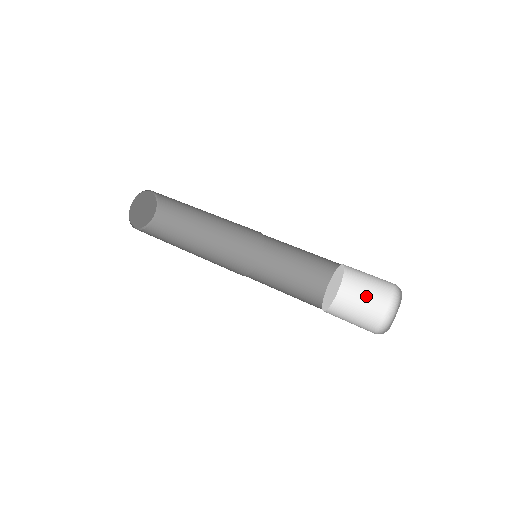
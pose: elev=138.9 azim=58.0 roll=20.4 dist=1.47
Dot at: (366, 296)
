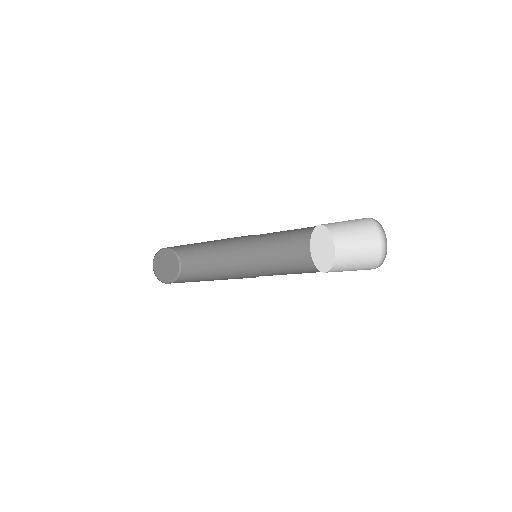
Dot at: occluded
